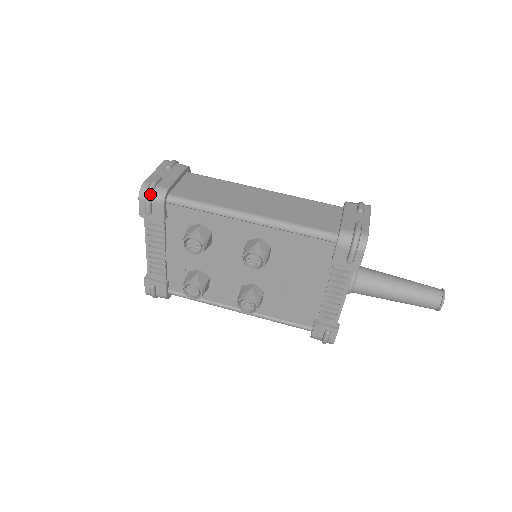
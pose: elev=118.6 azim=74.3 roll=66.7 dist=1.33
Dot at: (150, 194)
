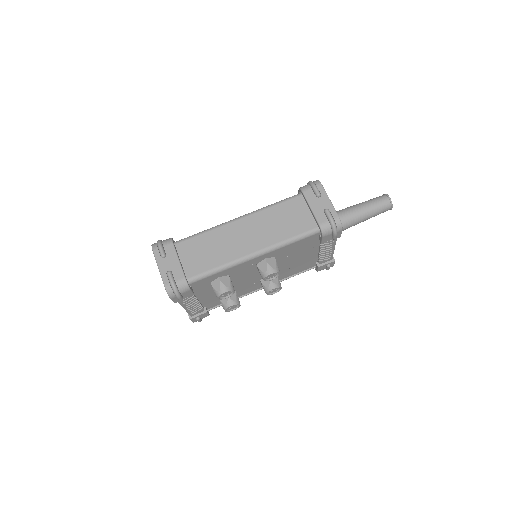
Dot at: (177, 292)
